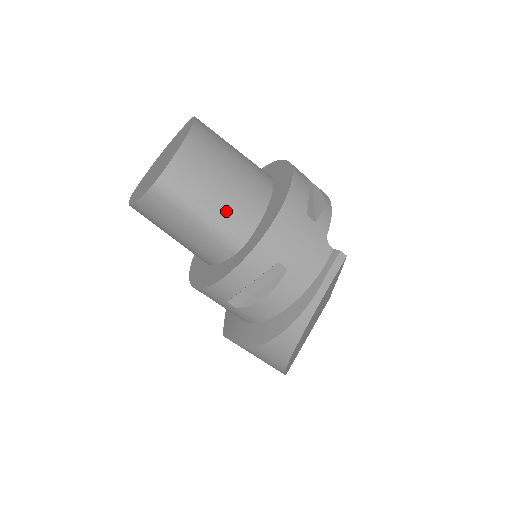
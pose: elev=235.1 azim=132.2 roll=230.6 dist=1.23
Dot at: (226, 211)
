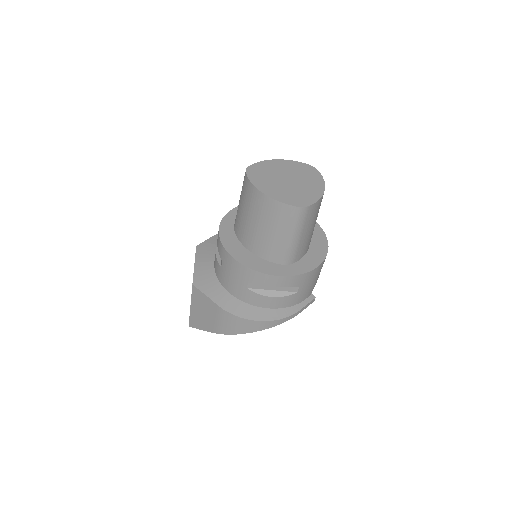
Dot at: (303, 243)
